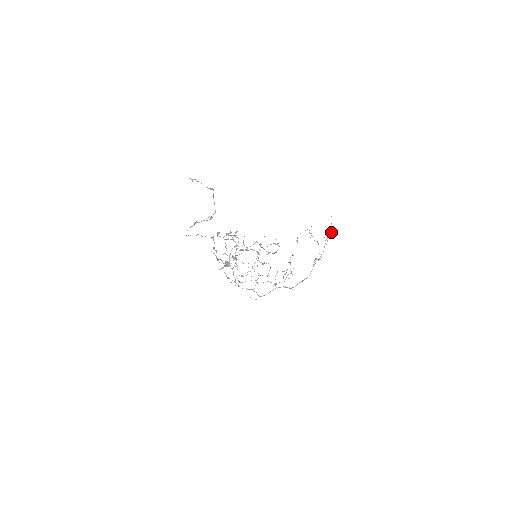
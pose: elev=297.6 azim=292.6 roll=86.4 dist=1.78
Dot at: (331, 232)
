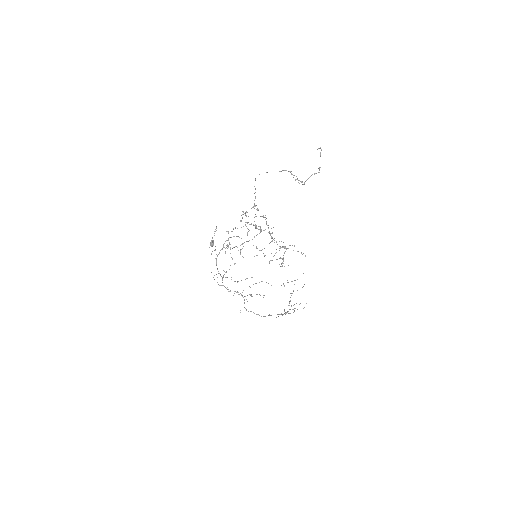
Dot at: (304, 307)
